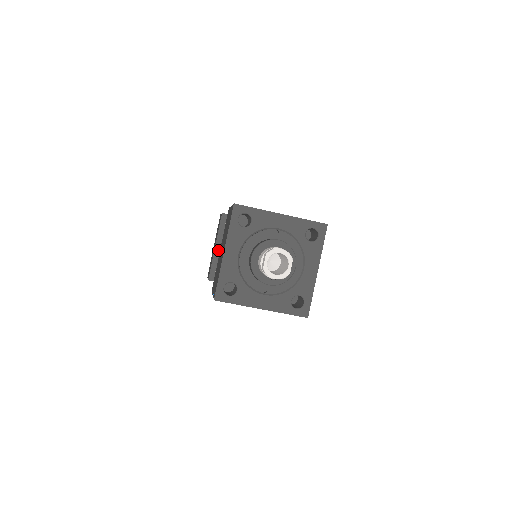
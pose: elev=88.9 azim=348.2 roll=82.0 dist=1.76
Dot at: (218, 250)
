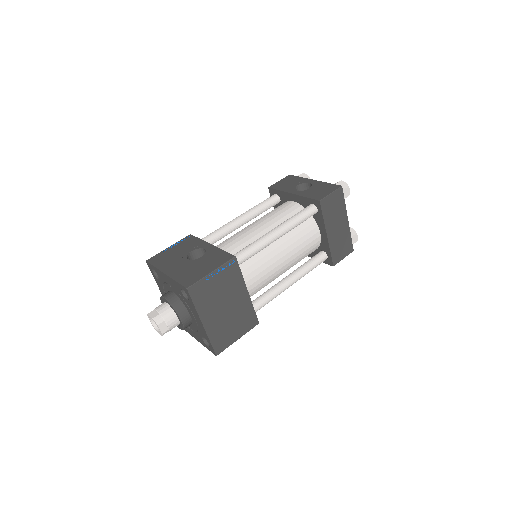
Dot at: occluded
